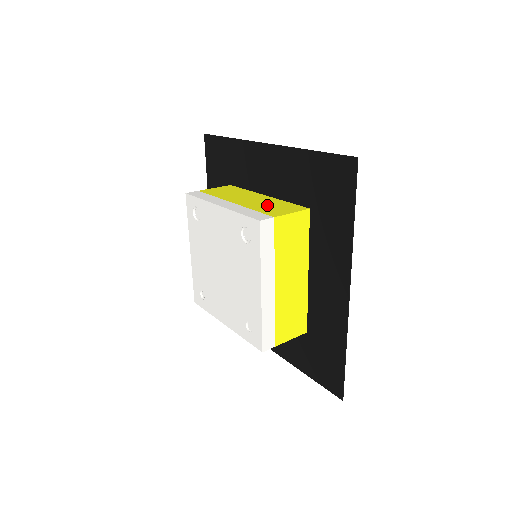
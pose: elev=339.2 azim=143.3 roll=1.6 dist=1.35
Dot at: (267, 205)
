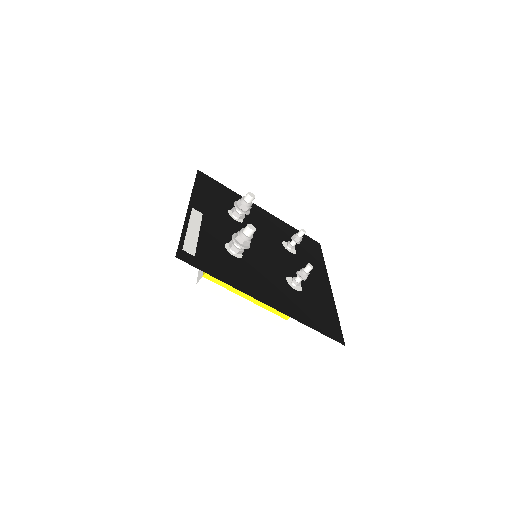
Dot at: occluded
